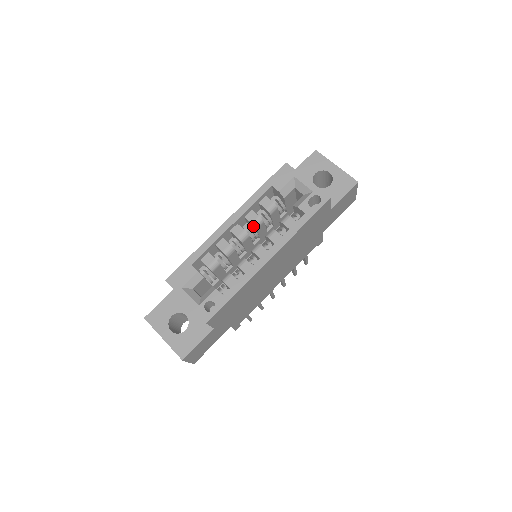
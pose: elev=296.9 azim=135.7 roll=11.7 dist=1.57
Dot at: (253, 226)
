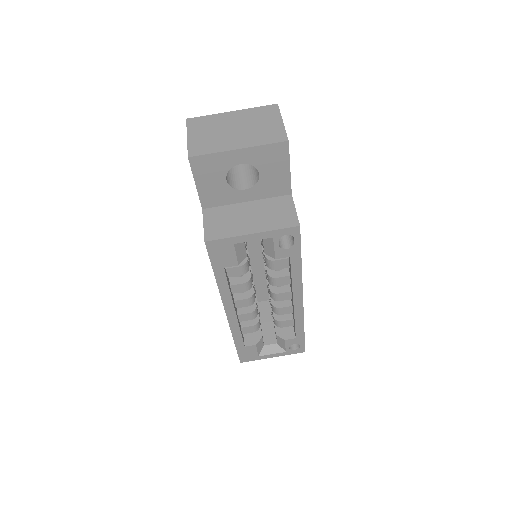
Dot at: occluded
